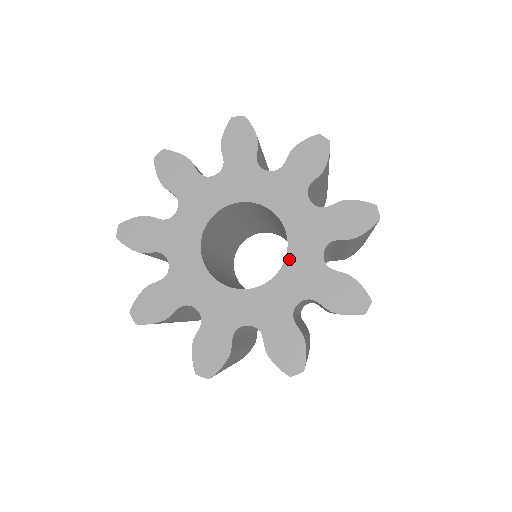
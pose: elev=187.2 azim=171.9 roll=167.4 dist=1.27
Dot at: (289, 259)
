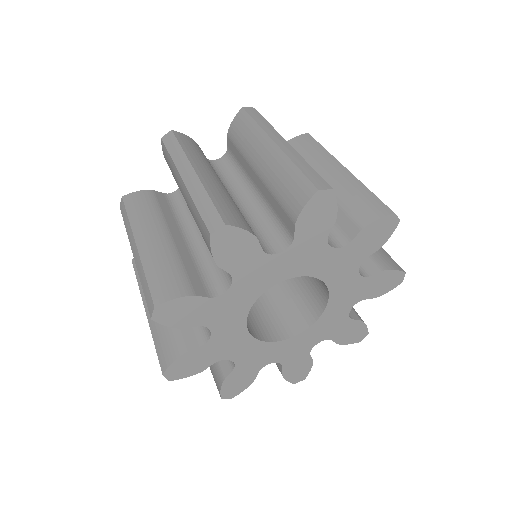
Dot at: (332, 293)
